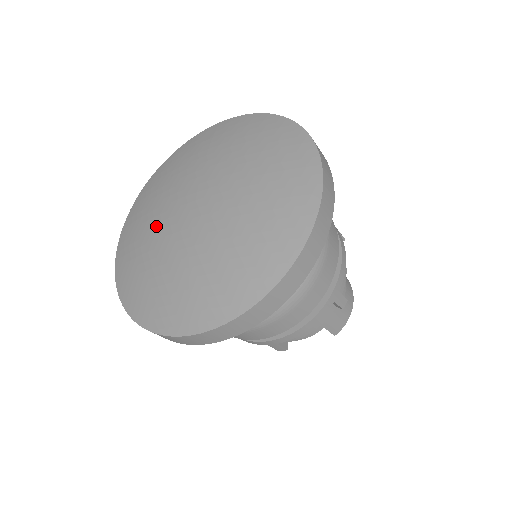
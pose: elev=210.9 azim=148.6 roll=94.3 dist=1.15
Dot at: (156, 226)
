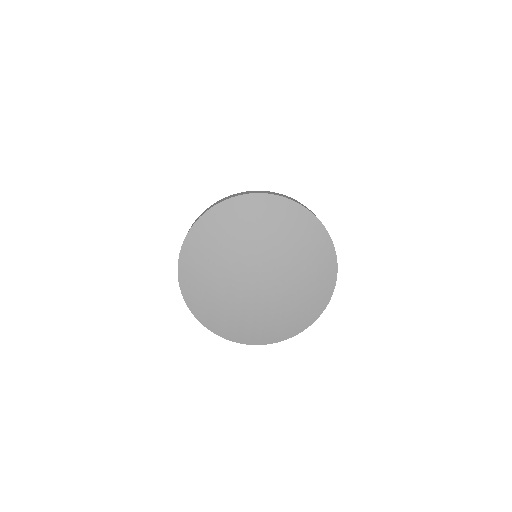
Dot at: (227, 264)
